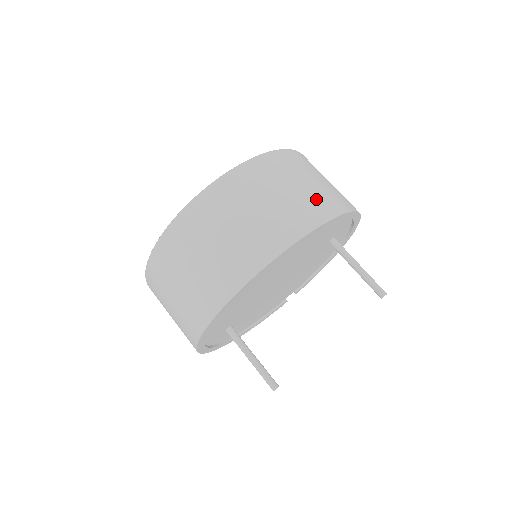
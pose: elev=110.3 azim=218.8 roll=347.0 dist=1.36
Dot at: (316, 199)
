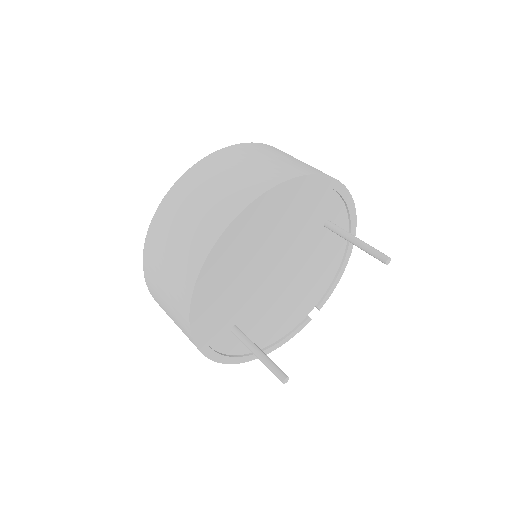
Dot at: (286, 165)
